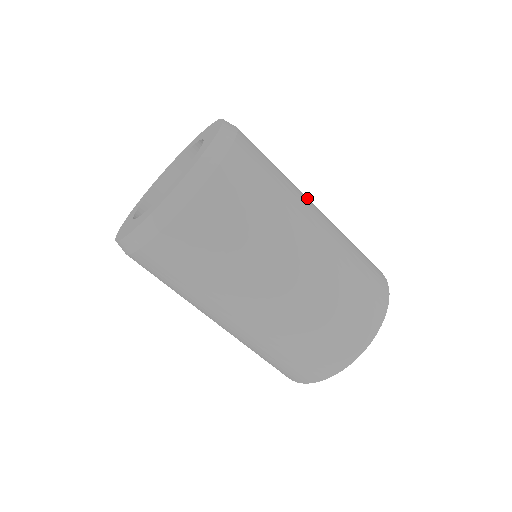
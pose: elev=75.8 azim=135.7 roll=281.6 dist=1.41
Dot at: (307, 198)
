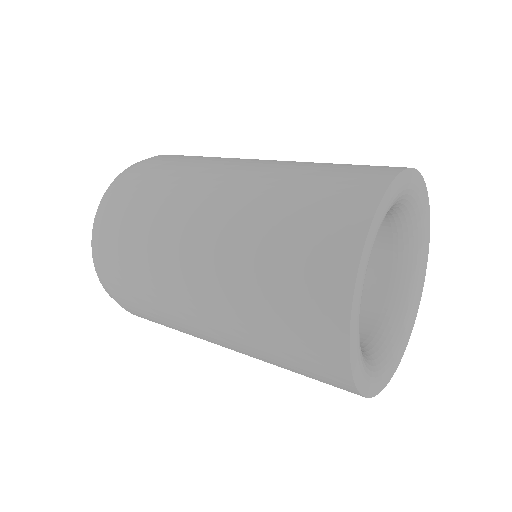
Dot at: occluded
